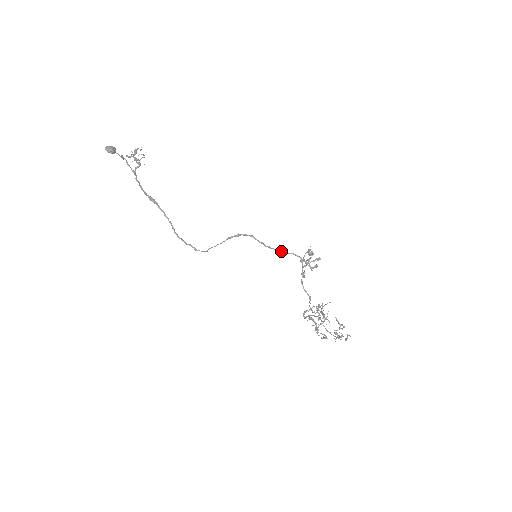
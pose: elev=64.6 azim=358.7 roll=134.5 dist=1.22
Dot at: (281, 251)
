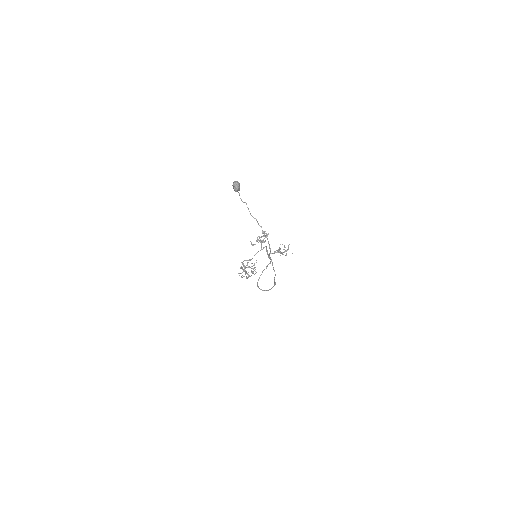
Dot at: occluded
